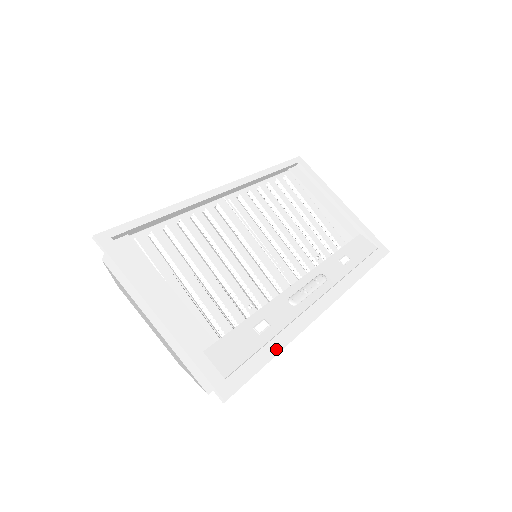
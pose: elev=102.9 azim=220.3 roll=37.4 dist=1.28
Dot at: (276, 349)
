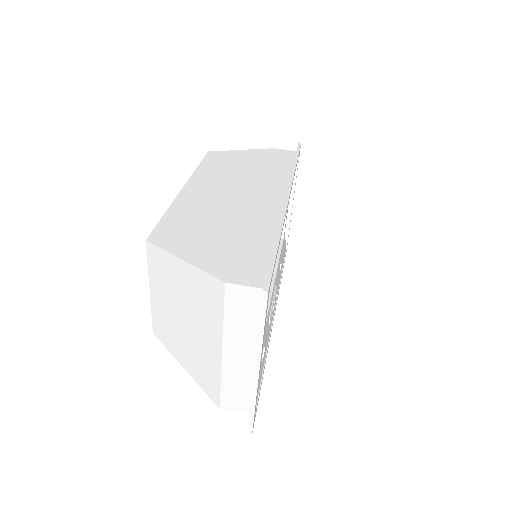
Dot at: occluded
